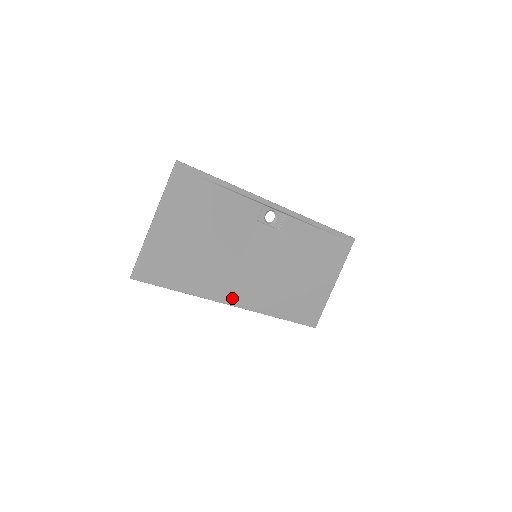
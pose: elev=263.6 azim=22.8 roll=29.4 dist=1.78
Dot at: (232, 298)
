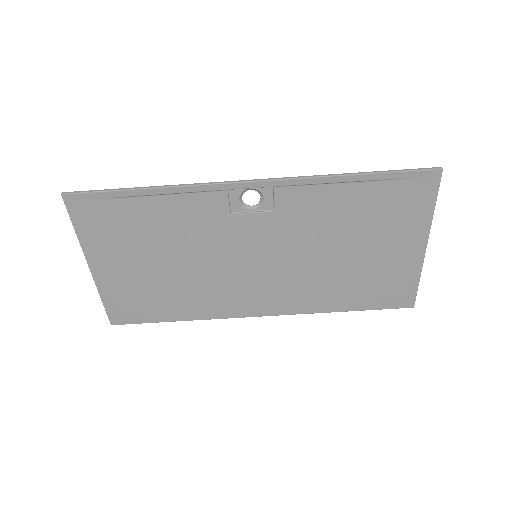
Dot at: (251, 309)
